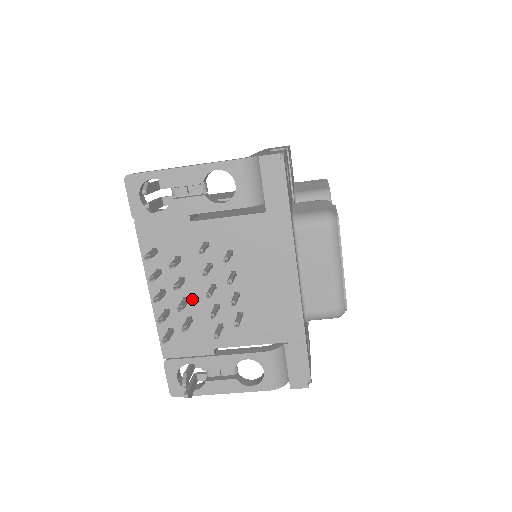
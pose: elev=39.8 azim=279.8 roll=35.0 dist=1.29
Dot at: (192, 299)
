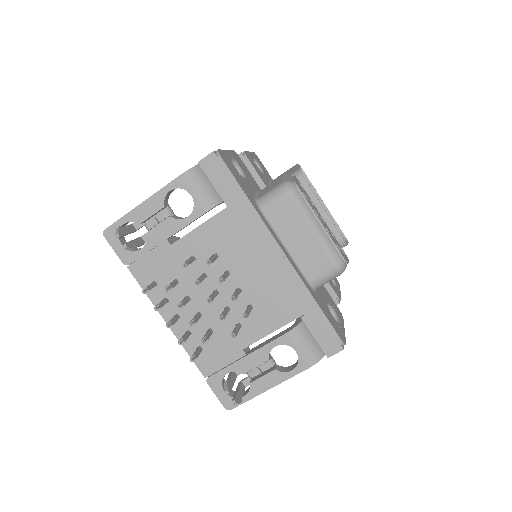
Dot at: (203, 312)
